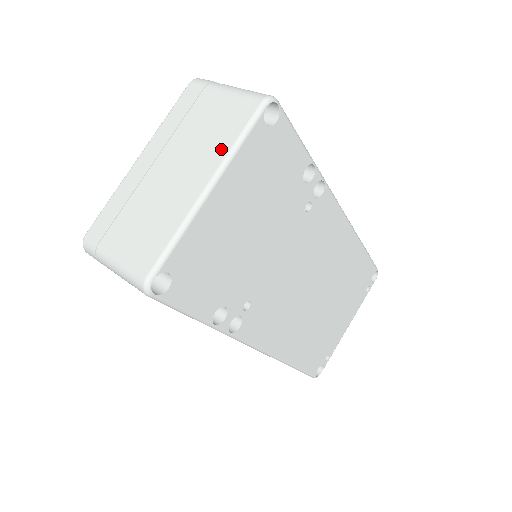
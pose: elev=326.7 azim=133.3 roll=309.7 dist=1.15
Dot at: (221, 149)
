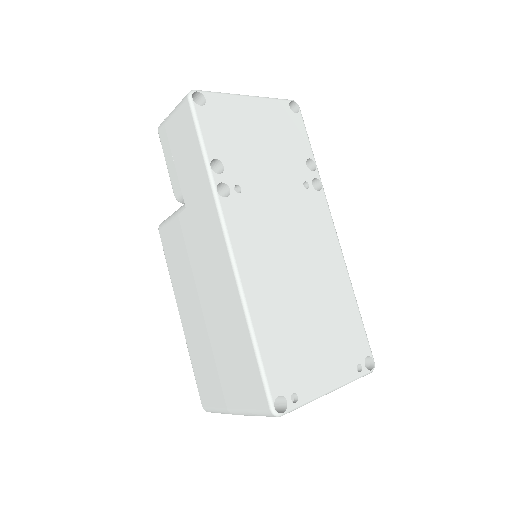
Dot at: occluded
